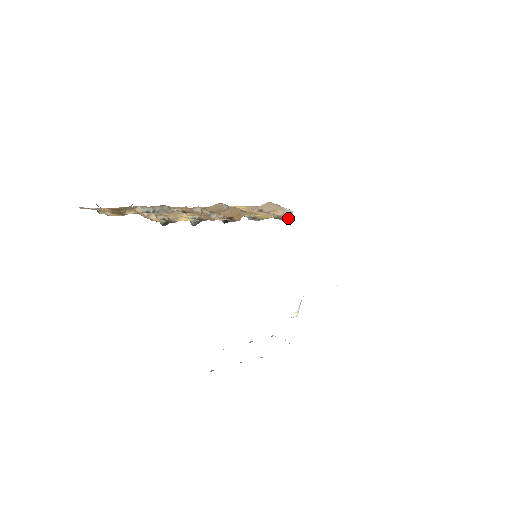
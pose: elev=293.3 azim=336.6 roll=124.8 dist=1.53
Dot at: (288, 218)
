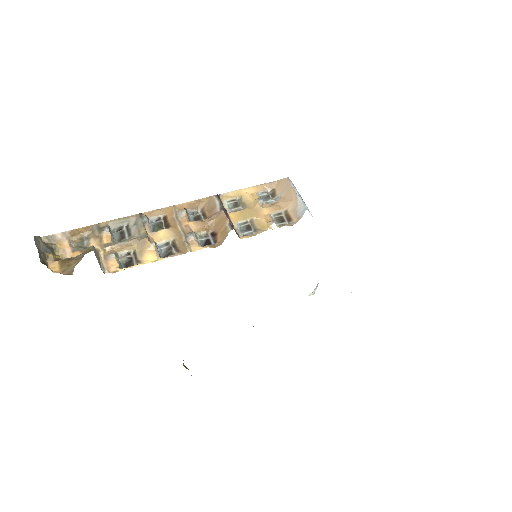
Dot at: (294, 223)
